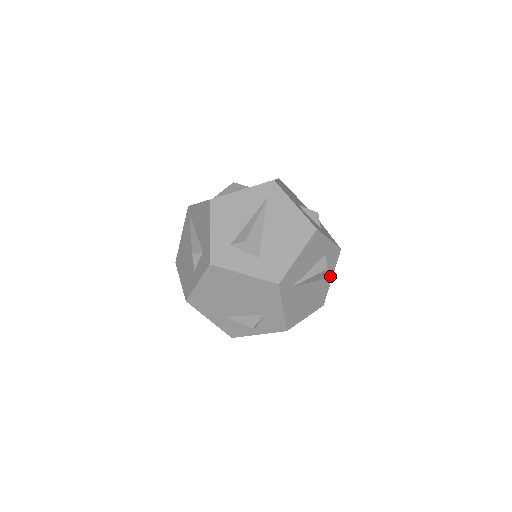
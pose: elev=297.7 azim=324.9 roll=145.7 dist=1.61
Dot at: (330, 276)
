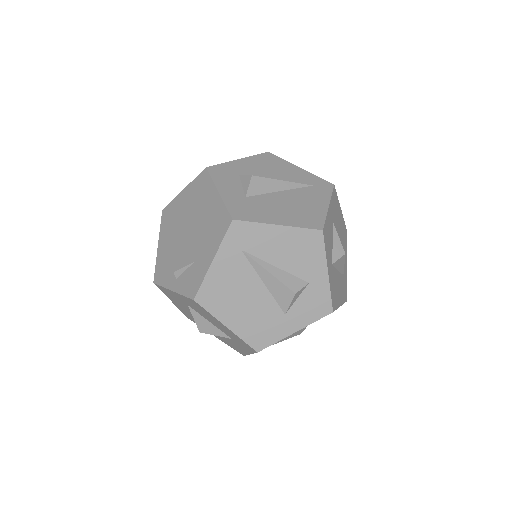
Dot at: (294, 325)
